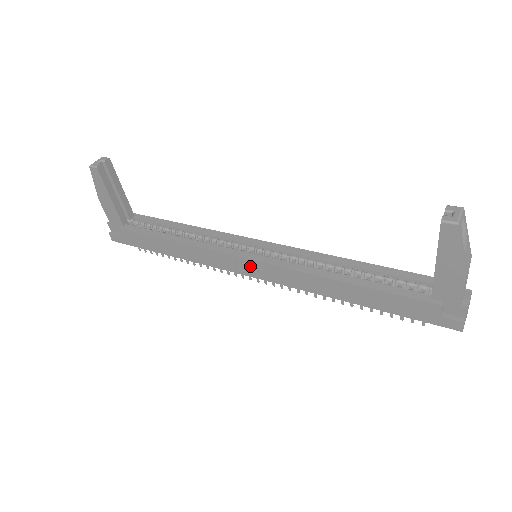
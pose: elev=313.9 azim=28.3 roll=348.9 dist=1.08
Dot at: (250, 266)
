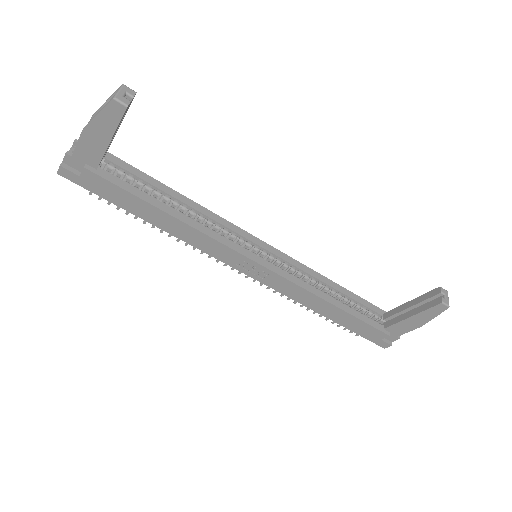
Dot at: (254, 268)
